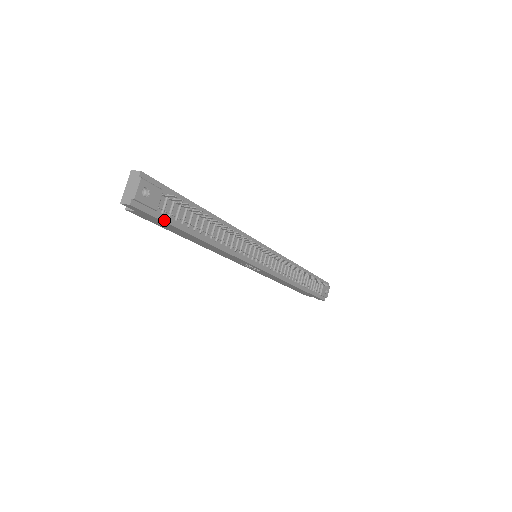
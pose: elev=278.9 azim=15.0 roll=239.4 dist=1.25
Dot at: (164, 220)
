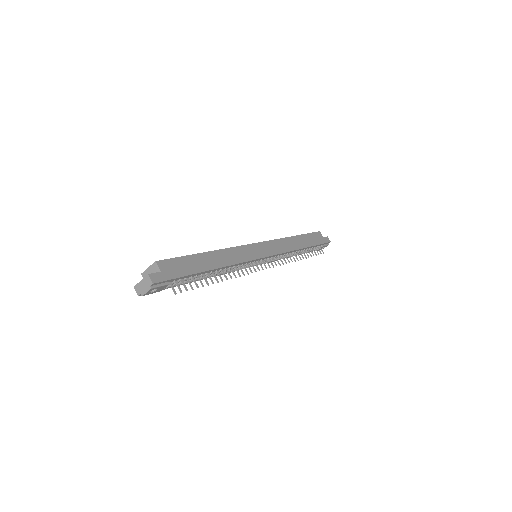
Dot at: (167, 288)
